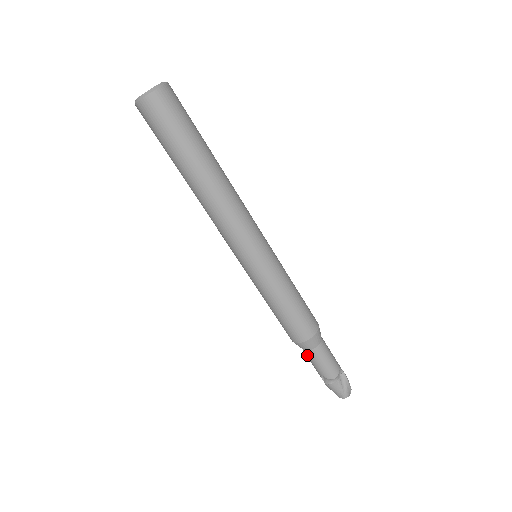
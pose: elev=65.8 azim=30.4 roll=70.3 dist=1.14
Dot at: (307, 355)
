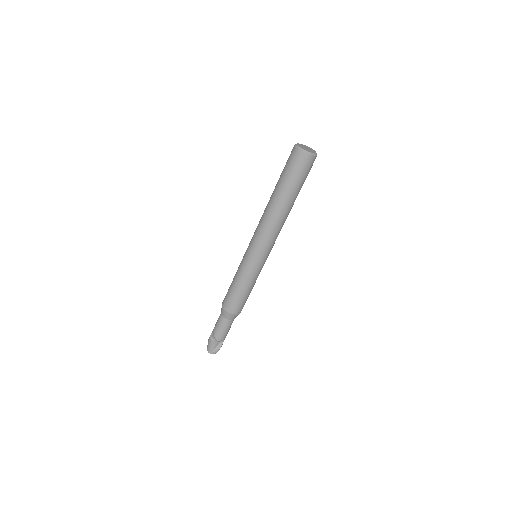
Dot at: (220, 317)
